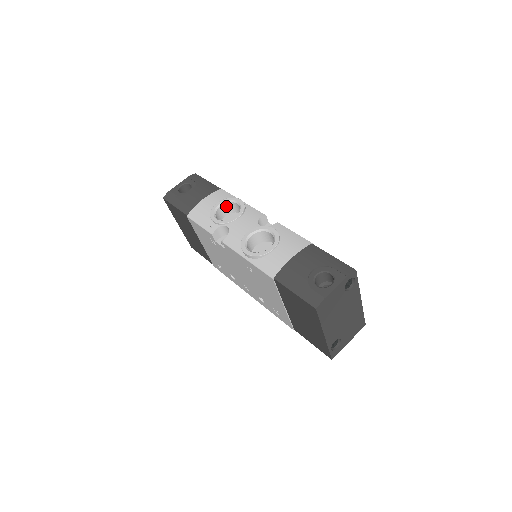
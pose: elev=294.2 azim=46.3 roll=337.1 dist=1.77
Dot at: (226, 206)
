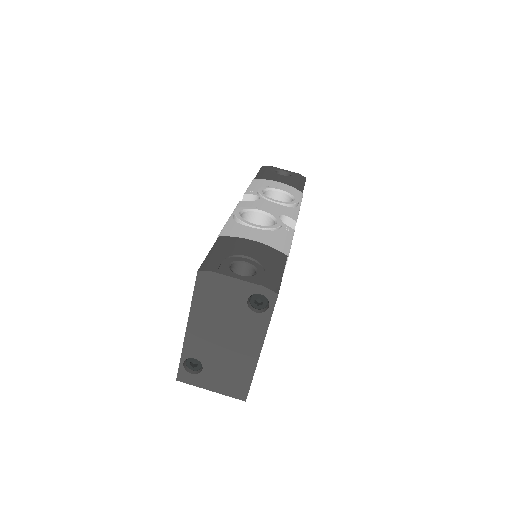
Dot at: (285, 198)
